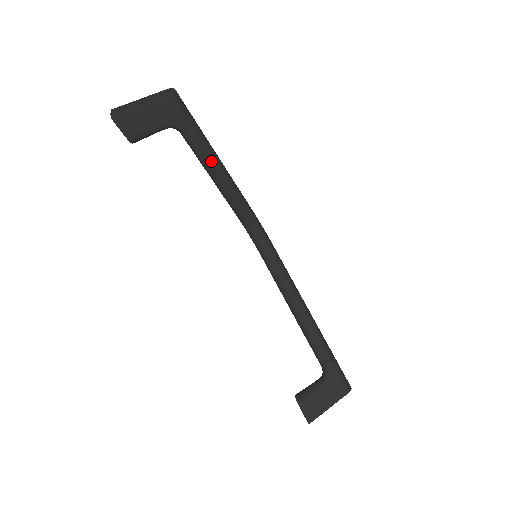
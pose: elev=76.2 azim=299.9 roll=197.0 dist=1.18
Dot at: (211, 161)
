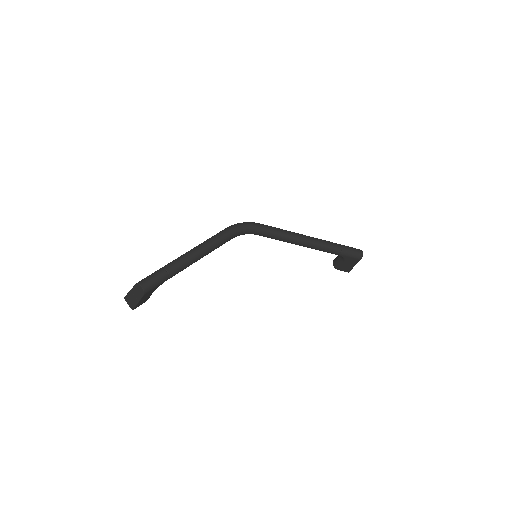
Dot at: (189, 265)
